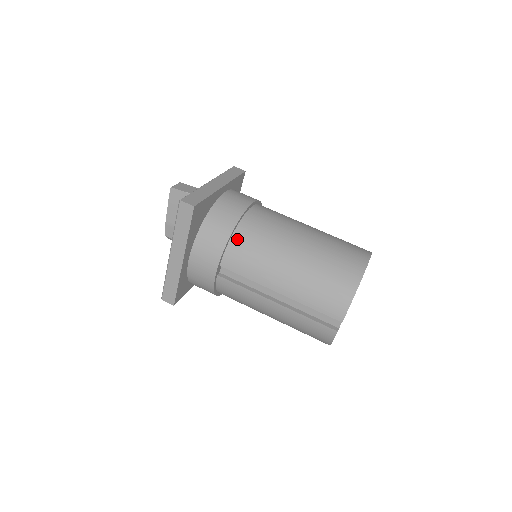
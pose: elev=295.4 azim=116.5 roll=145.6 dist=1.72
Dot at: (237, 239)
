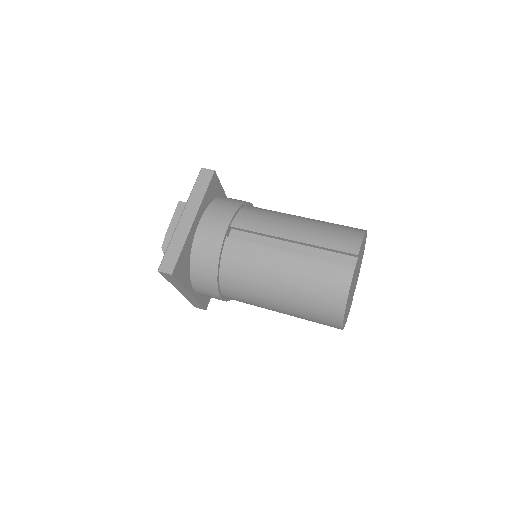
Dot at: (247, 209)
